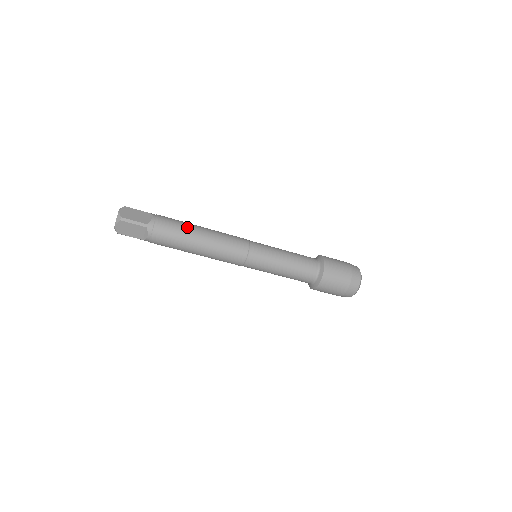
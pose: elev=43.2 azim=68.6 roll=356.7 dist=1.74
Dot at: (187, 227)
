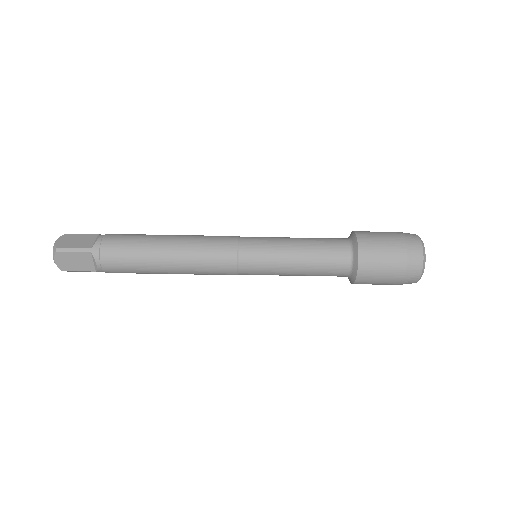
Dot at: occluded
